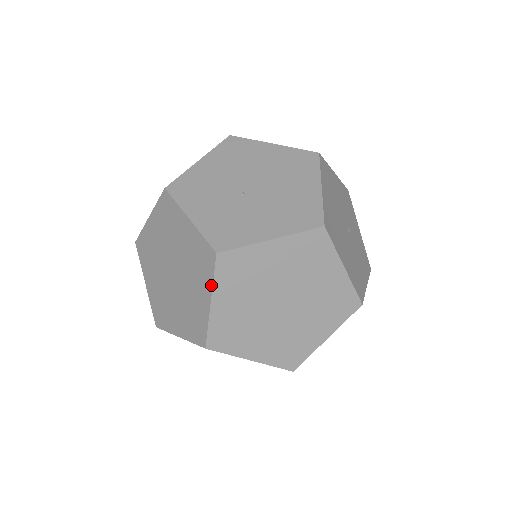
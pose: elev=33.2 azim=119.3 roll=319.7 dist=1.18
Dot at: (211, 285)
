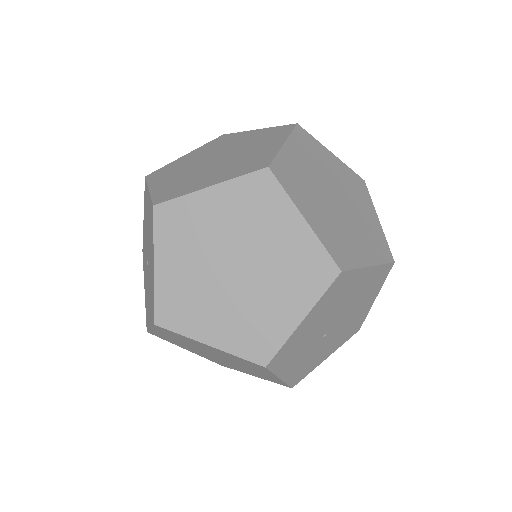
Dot at: occluded
